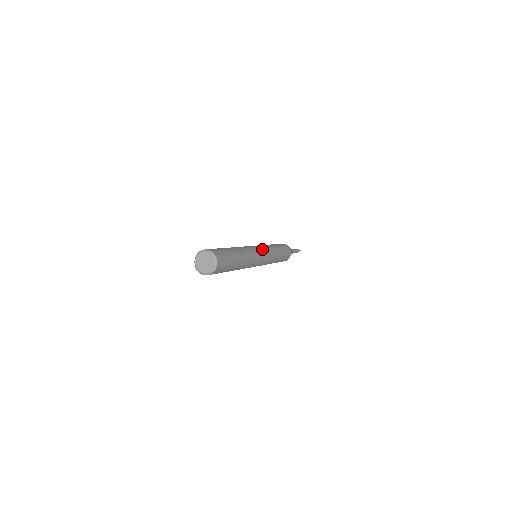
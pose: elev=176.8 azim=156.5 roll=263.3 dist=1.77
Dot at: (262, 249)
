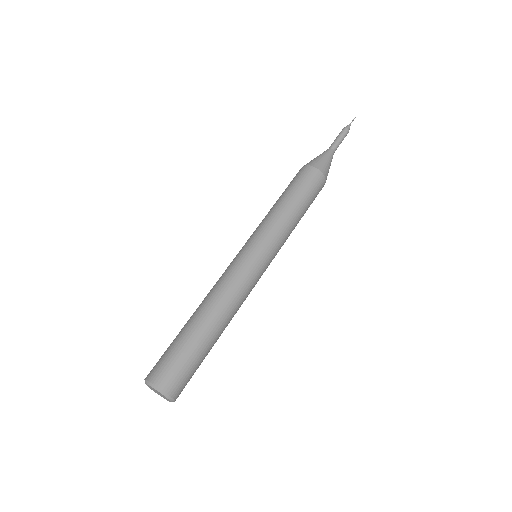
Dot at: (266, 261)
